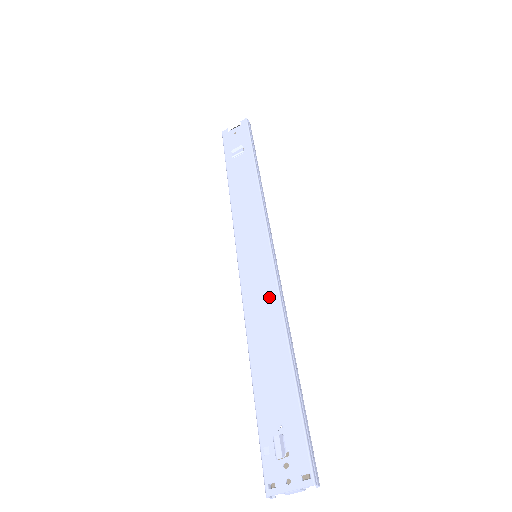
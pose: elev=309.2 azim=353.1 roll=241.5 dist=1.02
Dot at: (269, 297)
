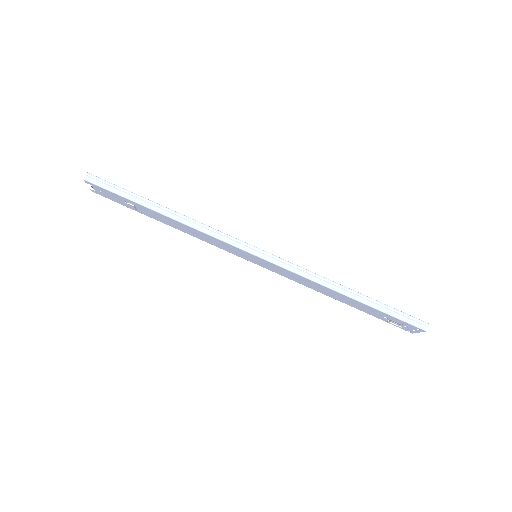
Dot at: (299, 278)
